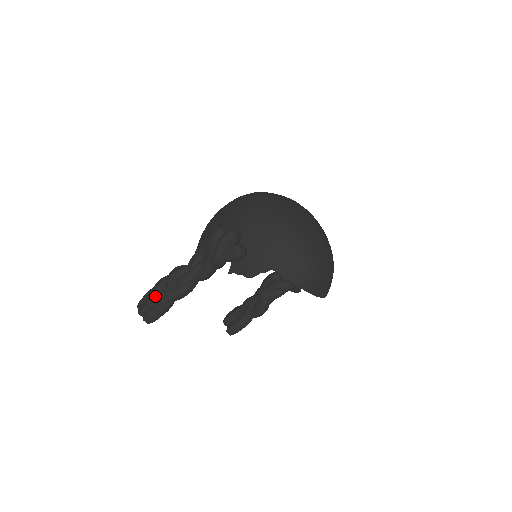
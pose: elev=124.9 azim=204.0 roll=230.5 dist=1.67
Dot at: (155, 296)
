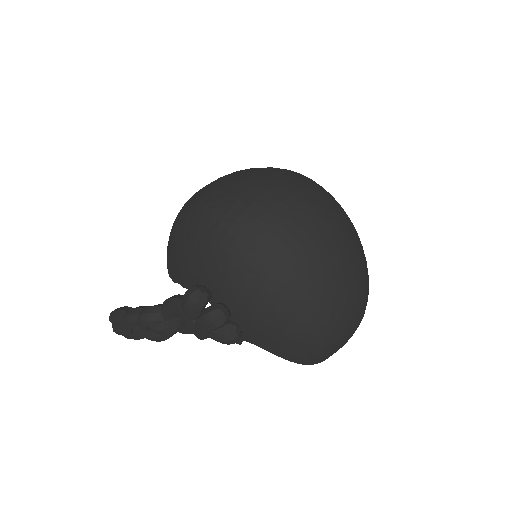
Dot at: (128, 330)
